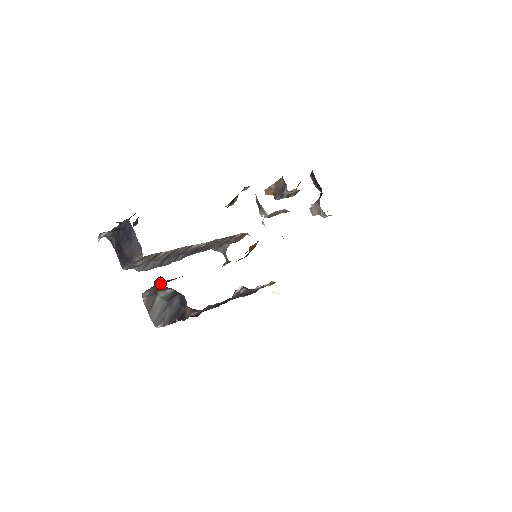
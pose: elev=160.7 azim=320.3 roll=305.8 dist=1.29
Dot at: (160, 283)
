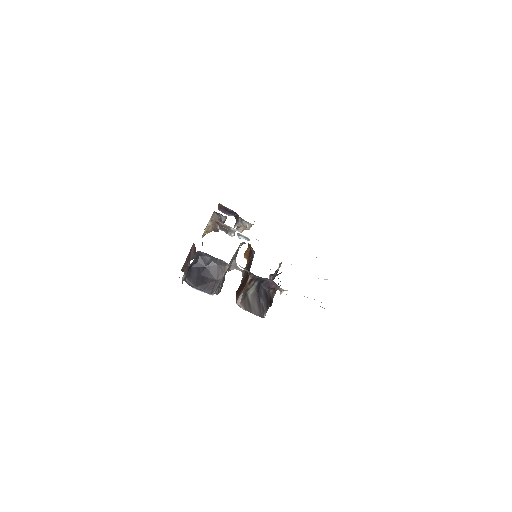
Dot at: (249, 280)
